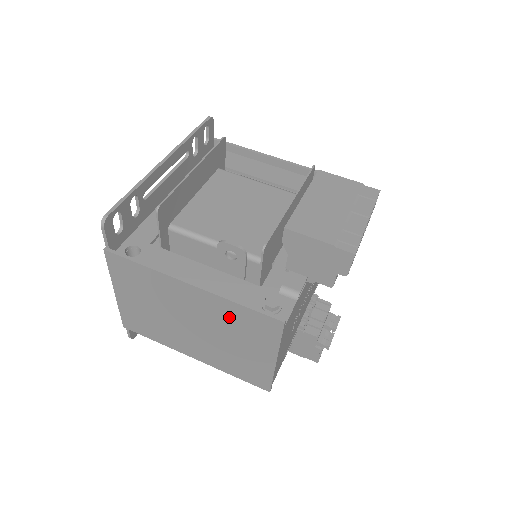
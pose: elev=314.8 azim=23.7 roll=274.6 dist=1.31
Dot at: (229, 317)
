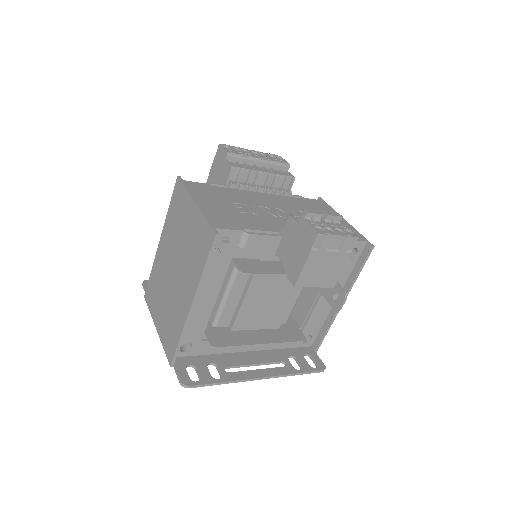
Dot at: (173, 224)
